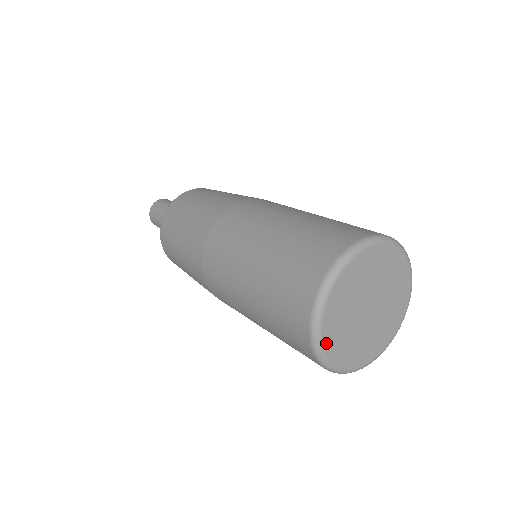
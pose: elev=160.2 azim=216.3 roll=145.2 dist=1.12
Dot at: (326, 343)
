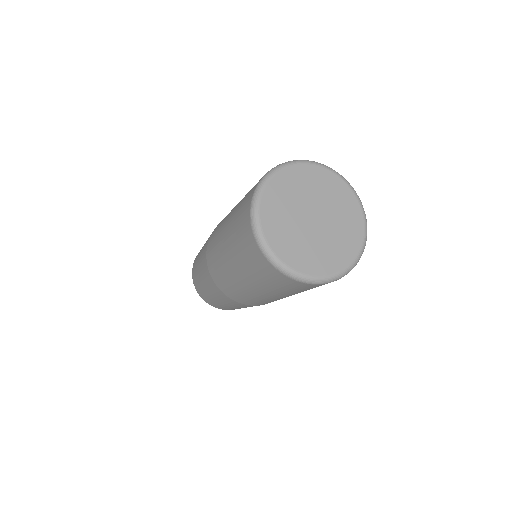
Dot at: (285, 259)
